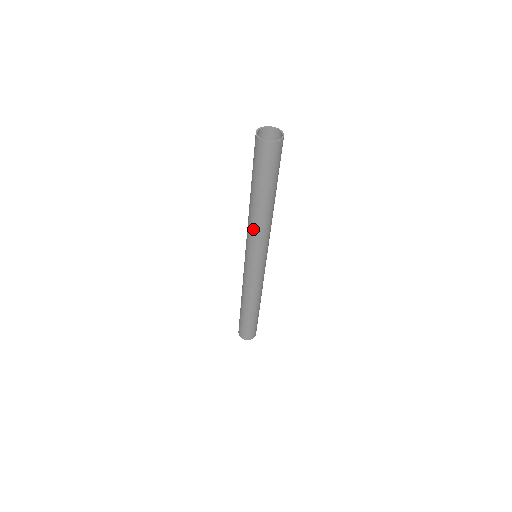
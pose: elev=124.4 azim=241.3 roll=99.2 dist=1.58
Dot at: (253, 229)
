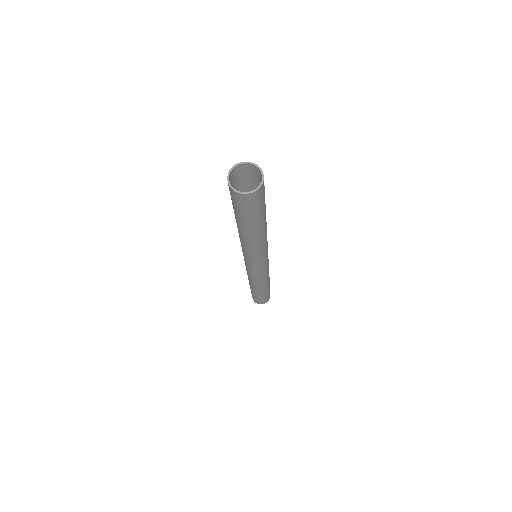
Dot at: (244, 246)
